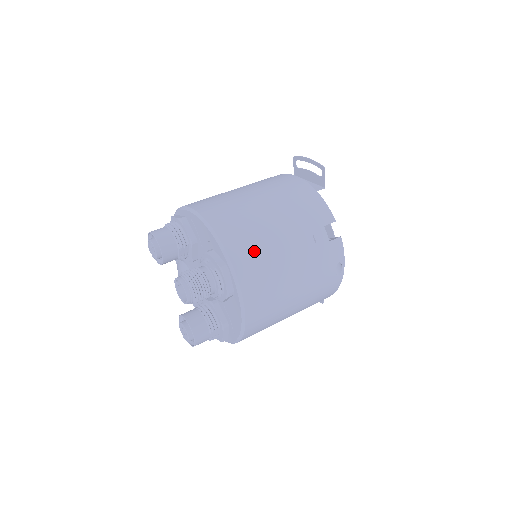
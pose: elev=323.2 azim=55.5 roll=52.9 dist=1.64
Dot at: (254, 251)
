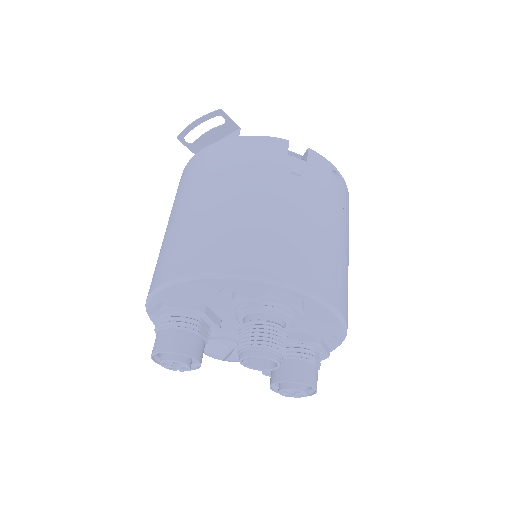
Dot at: (272, 244)
